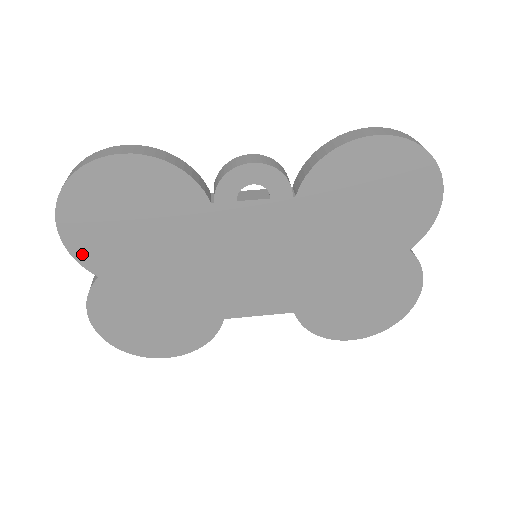
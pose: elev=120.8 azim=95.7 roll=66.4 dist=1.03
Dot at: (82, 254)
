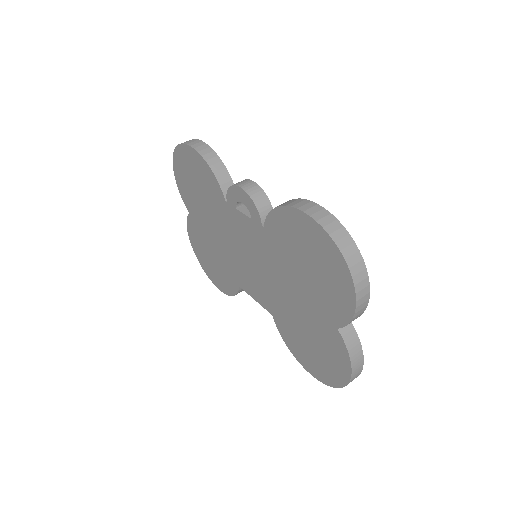
Dot at: (183, 195)
